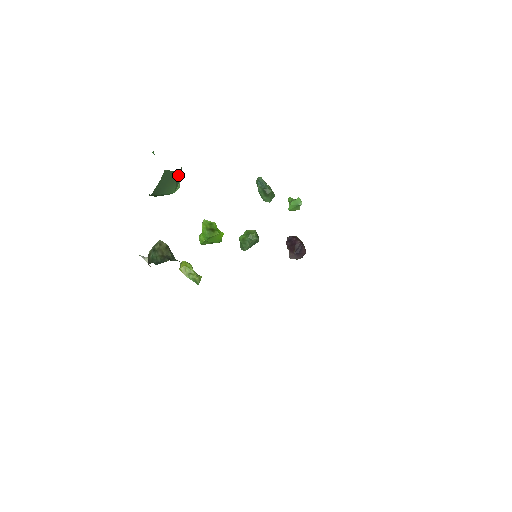
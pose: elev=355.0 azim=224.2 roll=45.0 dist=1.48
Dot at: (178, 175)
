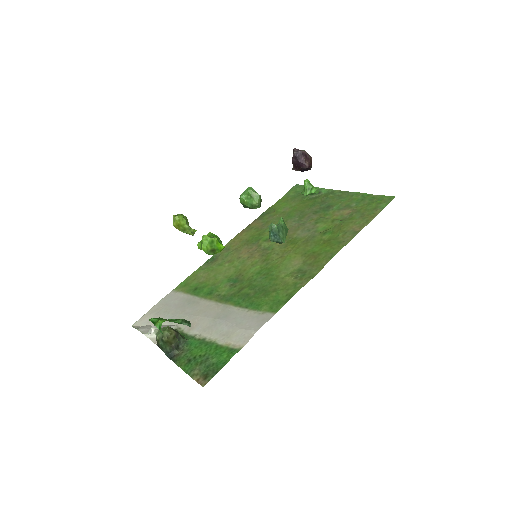
Dot at: occluded
